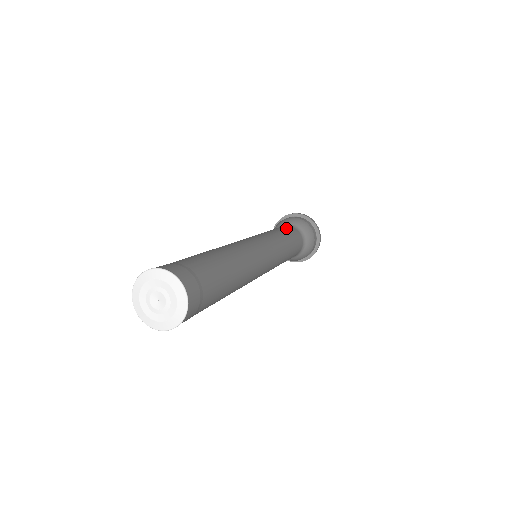
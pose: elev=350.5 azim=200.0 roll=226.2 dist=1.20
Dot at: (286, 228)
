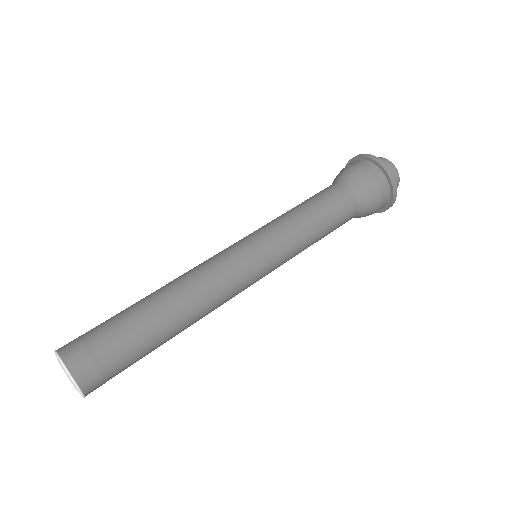
Dot at: (340, 214)
